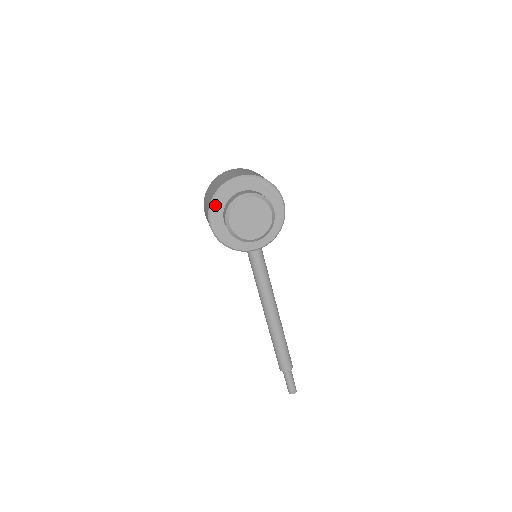
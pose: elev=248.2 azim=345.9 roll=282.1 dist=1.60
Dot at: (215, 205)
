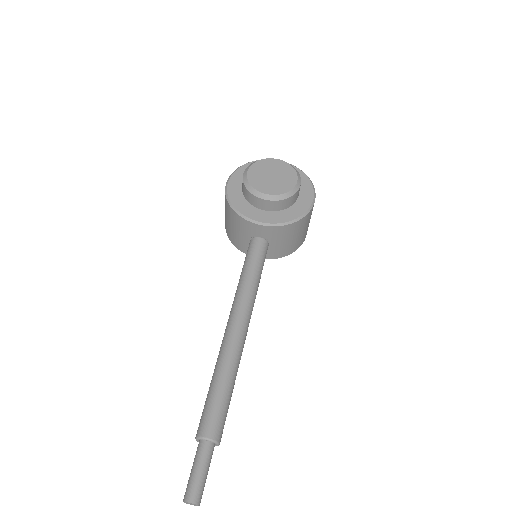
Dot at: (243, 169)
